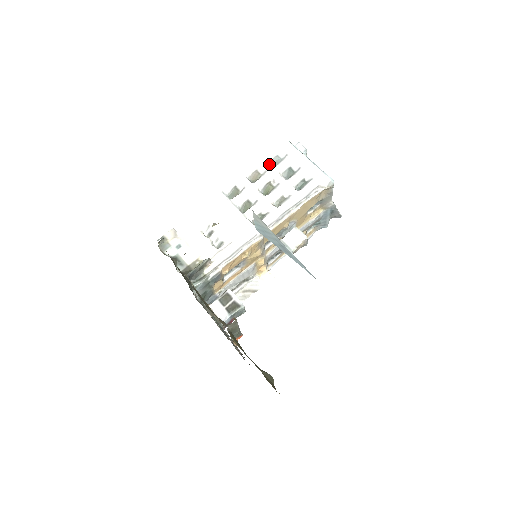
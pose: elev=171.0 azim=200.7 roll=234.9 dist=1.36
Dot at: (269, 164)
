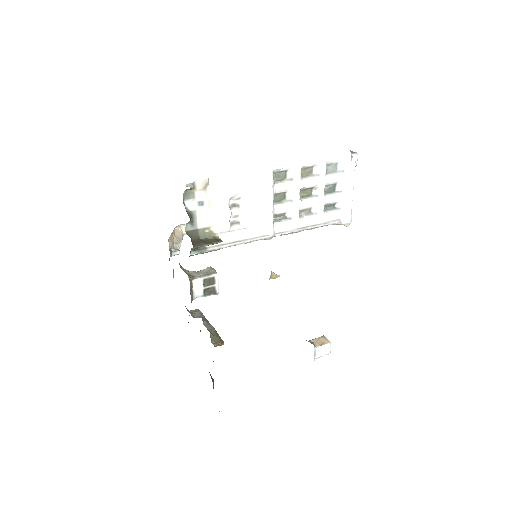
Dot at: (326, 169)
